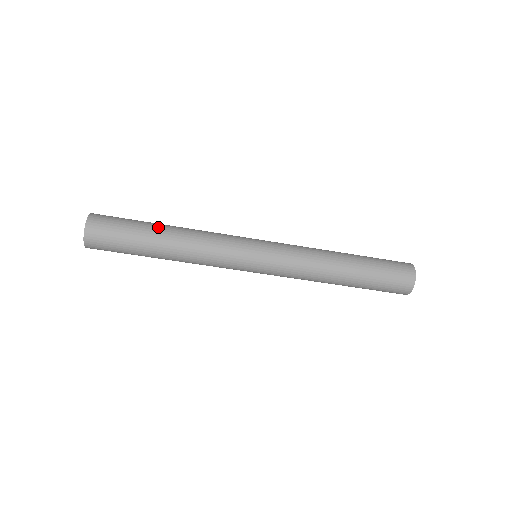
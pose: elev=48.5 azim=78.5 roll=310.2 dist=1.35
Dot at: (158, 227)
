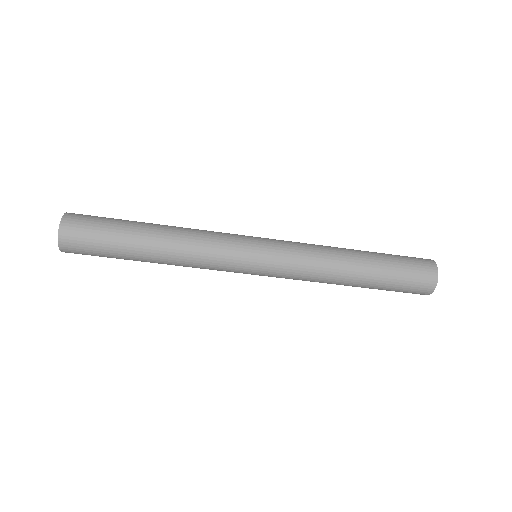
Dot at: occluded
